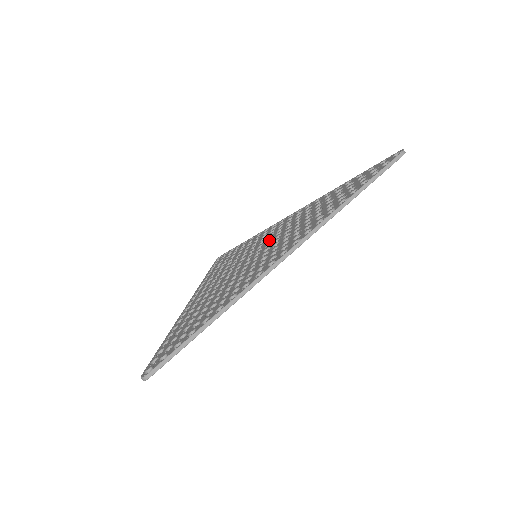
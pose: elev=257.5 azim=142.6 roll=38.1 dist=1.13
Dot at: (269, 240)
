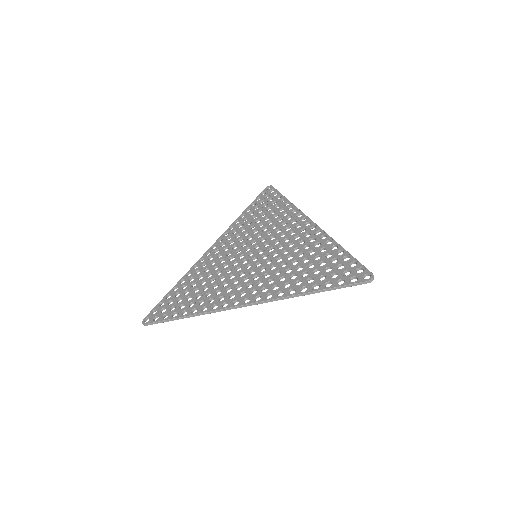
Dot at: (272, 247)
